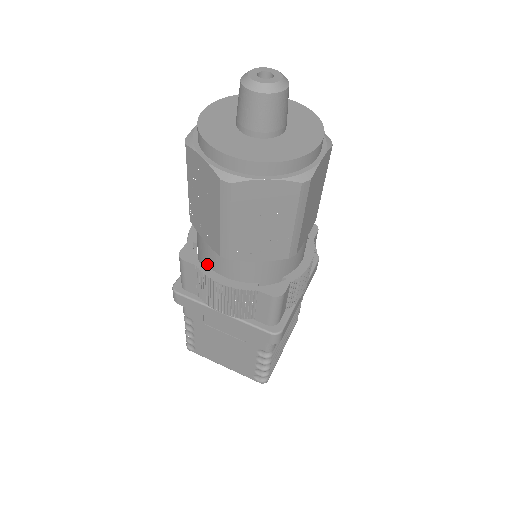
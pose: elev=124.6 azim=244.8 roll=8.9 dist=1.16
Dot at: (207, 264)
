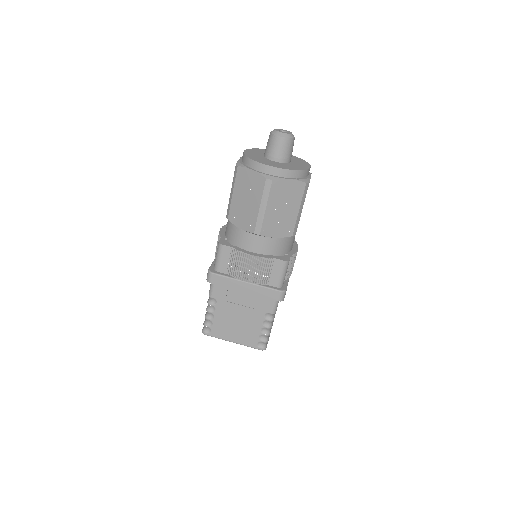
Dot at: (238, 247)
